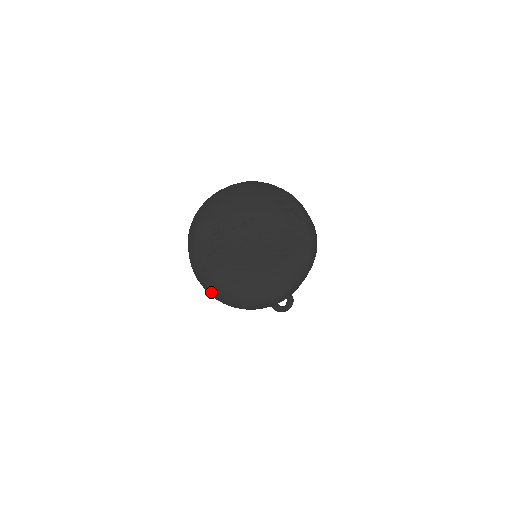
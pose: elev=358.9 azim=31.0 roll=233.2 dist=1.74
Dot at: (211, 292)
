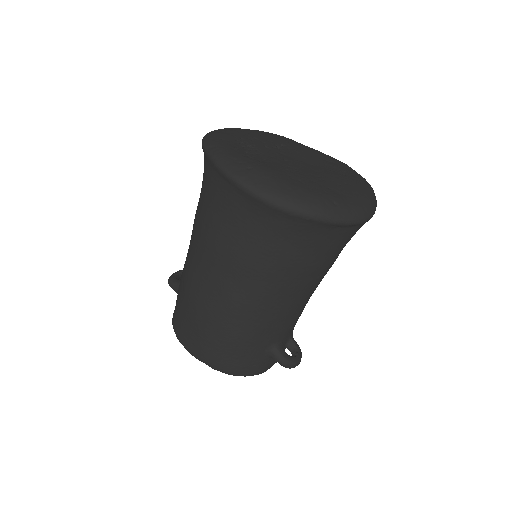
Dot at: (271, 193)
